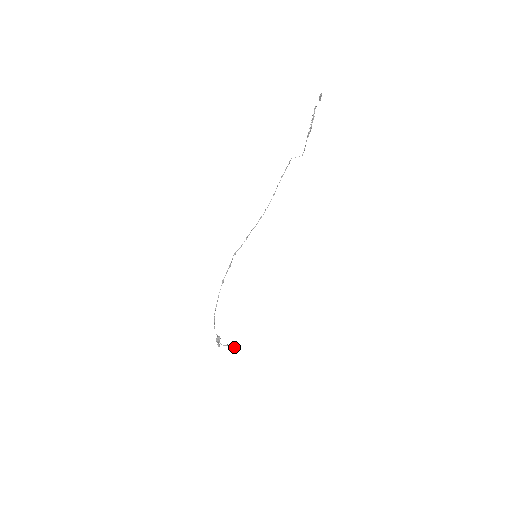
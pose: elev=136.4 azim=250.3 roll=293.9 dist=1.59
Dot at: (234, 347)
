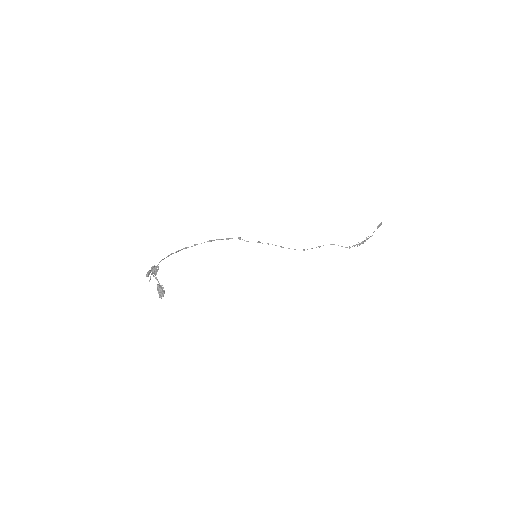
Dot at: (161, 286)
